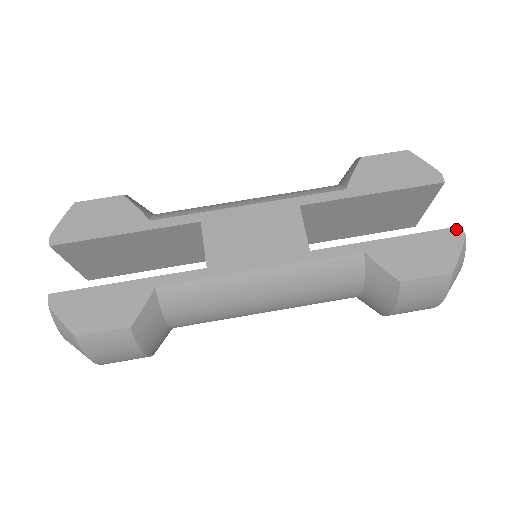
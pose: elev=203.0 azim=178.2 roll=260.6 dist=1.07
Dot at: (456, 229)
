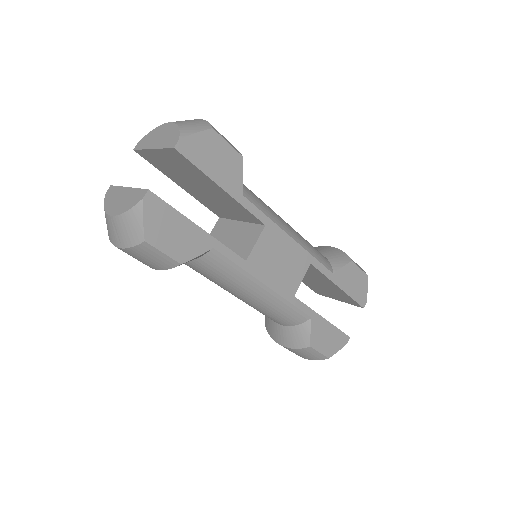
Dot at: (347, 337)
